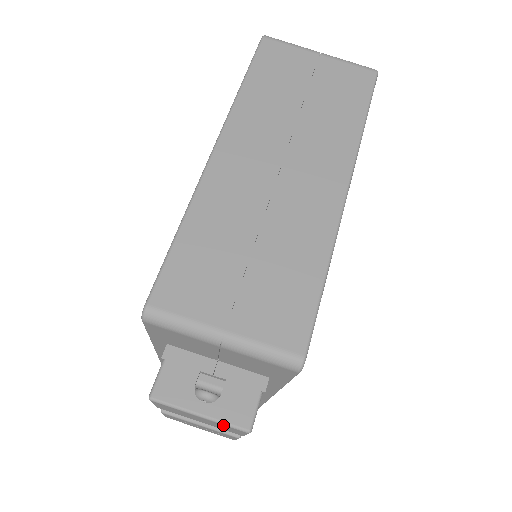
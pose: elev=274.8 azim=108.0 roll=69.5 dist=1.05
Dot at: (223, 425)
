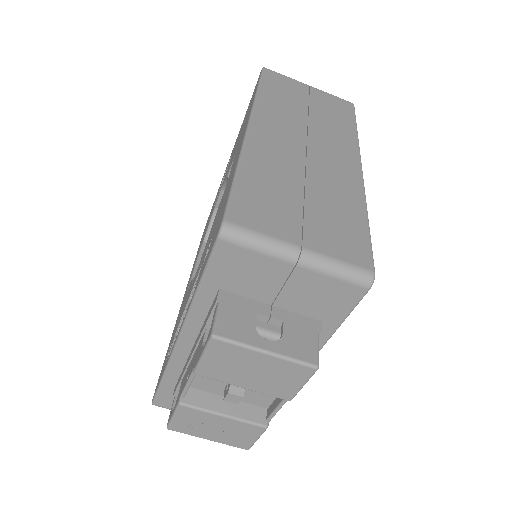
Dot at: (289, 364)
